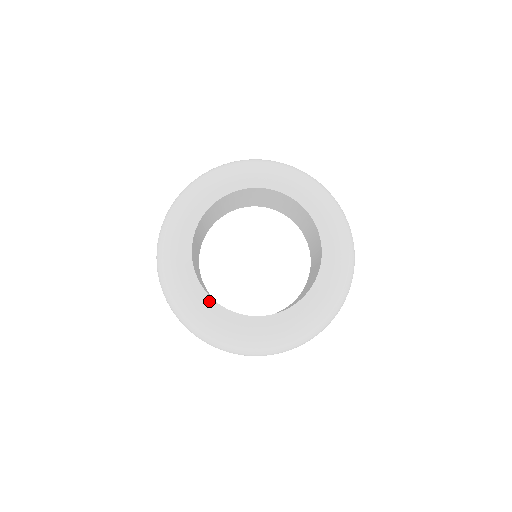
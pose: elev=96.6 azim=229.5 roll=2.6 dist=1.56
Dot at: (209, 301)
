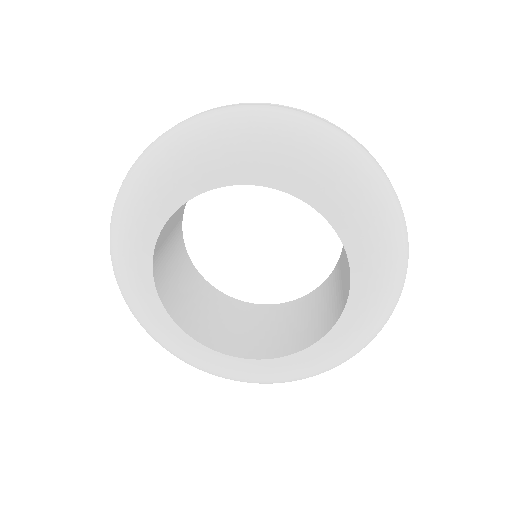
Dot at: (235, 361)
